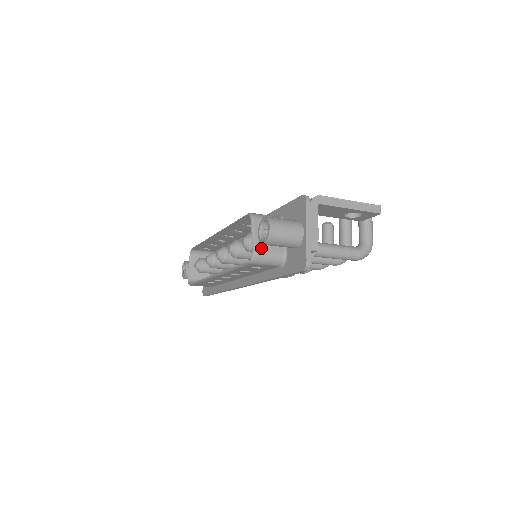
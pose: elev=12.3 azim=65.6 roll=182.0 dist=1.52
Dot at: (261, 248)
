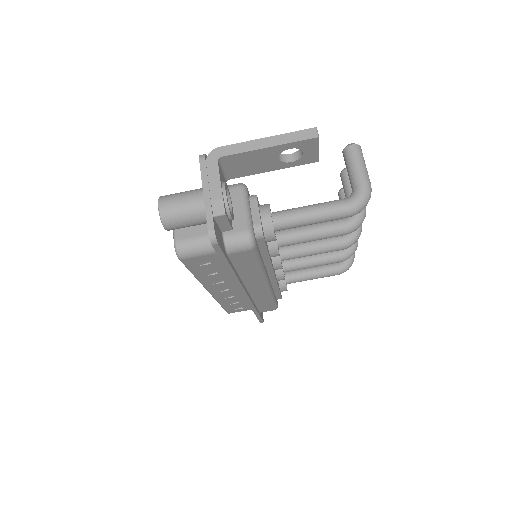
Dot at: (183, 237)
